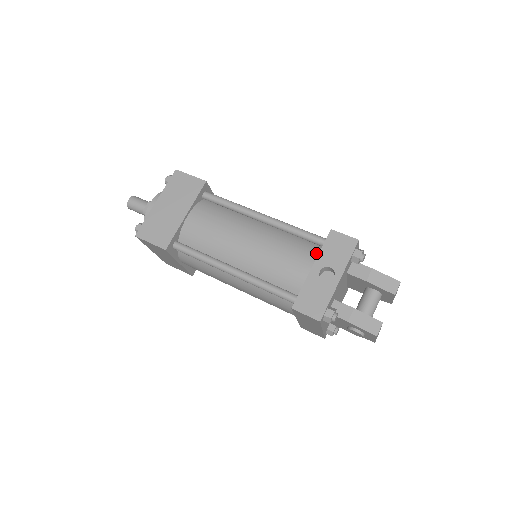
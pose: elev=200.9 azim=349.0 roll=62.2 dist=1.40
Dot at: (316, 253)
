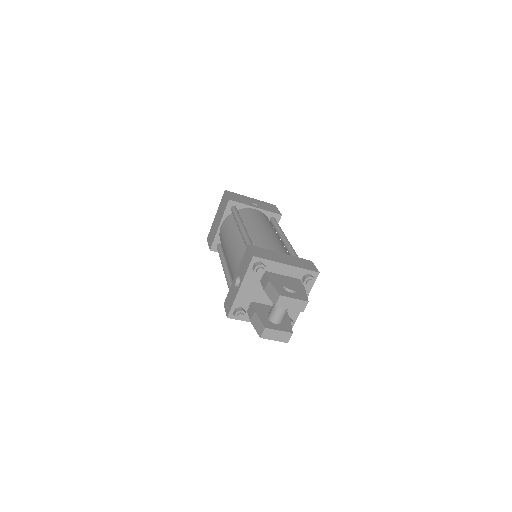
Dot at: occluded
